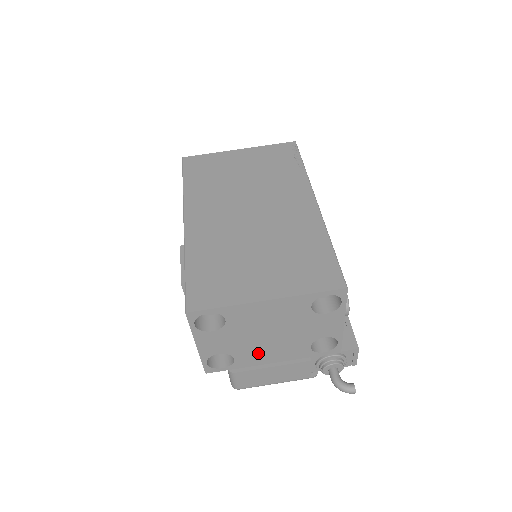
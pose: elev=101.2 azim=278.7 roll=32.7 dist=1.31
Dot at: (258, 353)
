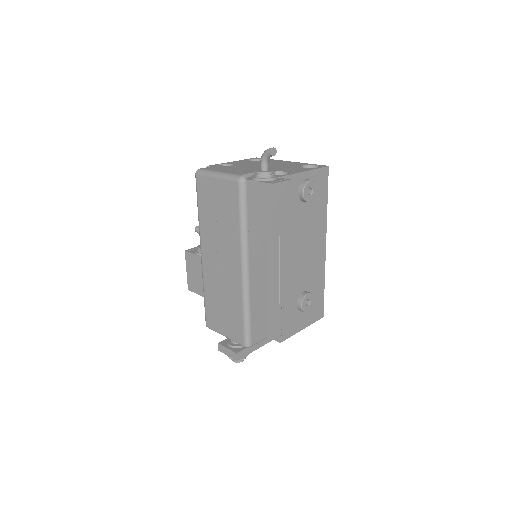
Dot at: (245, 168)
